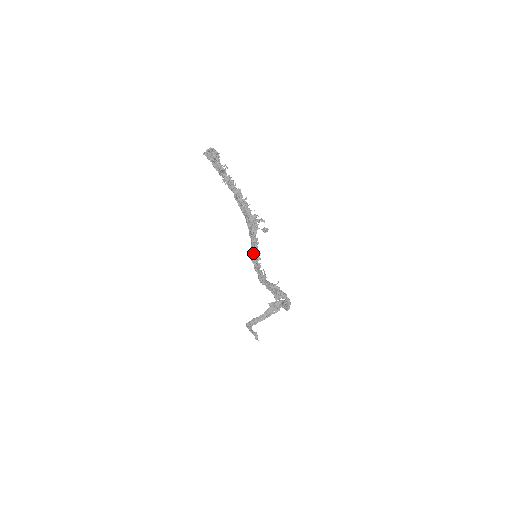
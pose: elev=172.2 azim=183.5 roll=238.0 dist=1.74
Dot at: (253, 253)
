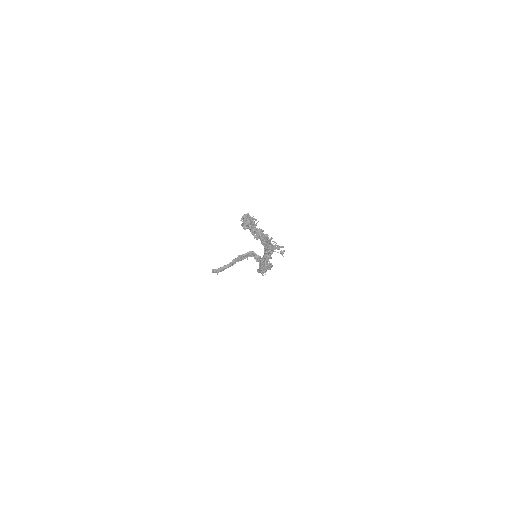
Dot at: (264, 266)
